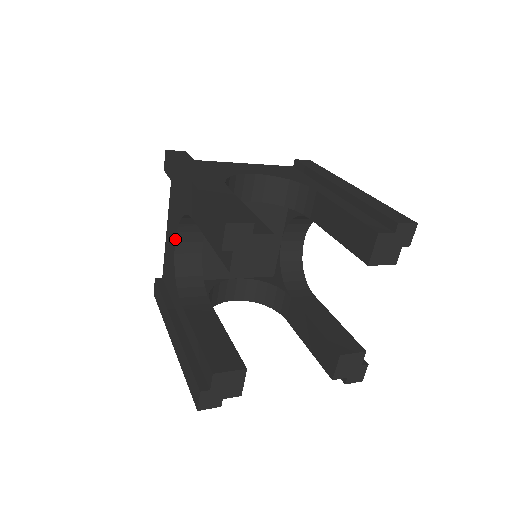
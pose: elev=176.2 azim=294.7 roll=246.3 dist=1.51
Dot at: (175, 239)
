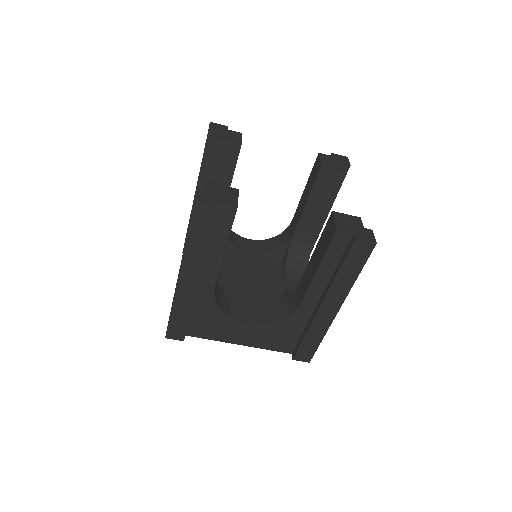
Dot at: occluded
